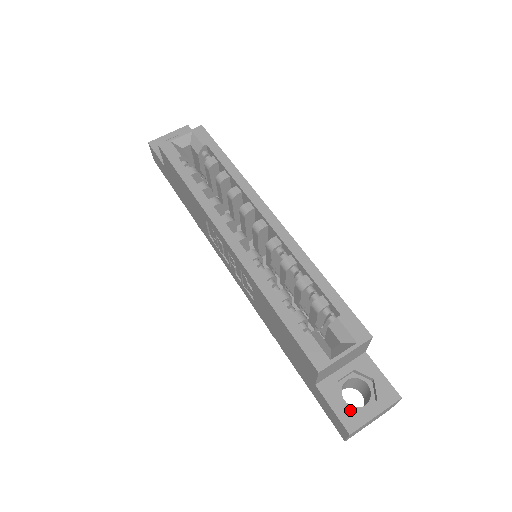
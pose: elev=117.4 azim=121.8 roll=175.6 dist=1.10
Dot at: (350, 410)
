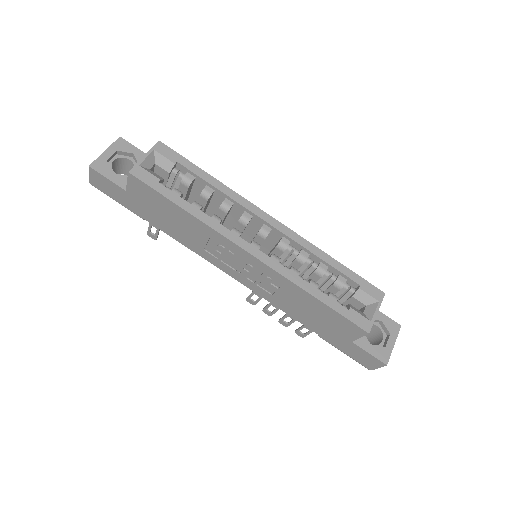
Dot at: (379, 349)
